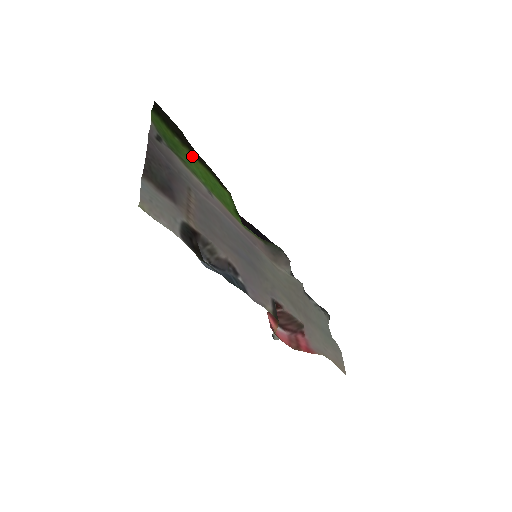
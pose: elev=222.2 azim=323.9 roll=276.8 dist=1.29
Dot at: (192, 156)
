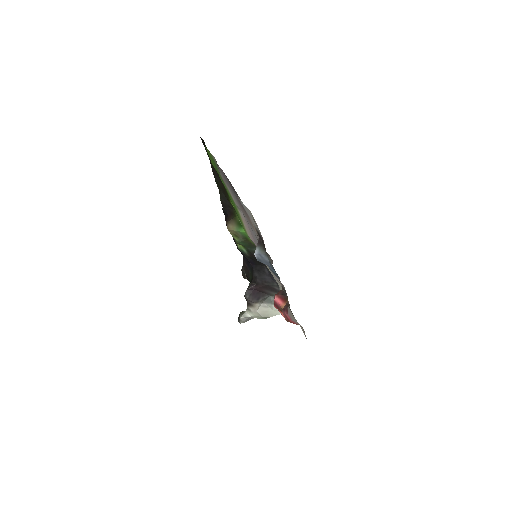
Dot at: occluded
